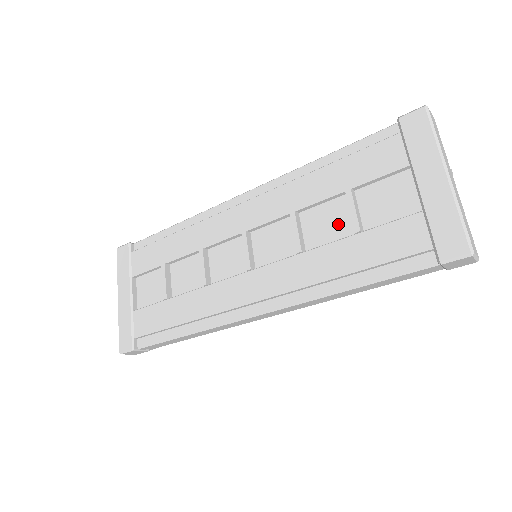
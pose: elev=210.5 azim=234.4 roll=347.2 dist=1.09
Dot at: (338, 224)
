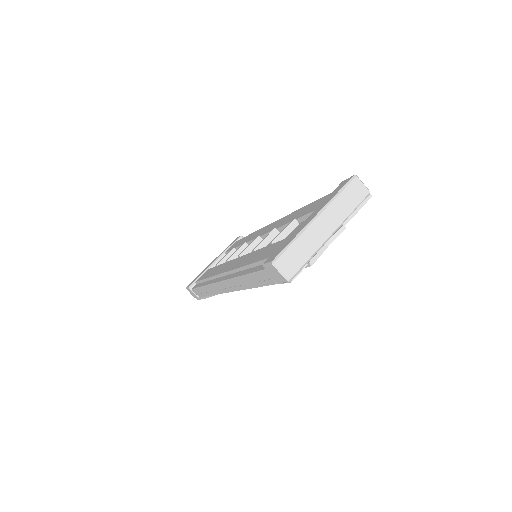
Dot at: occluded
